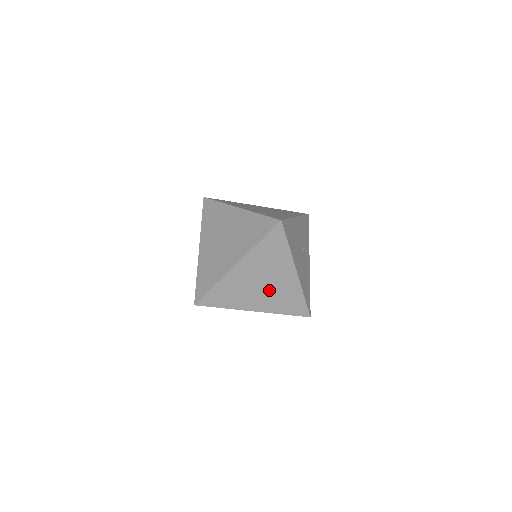
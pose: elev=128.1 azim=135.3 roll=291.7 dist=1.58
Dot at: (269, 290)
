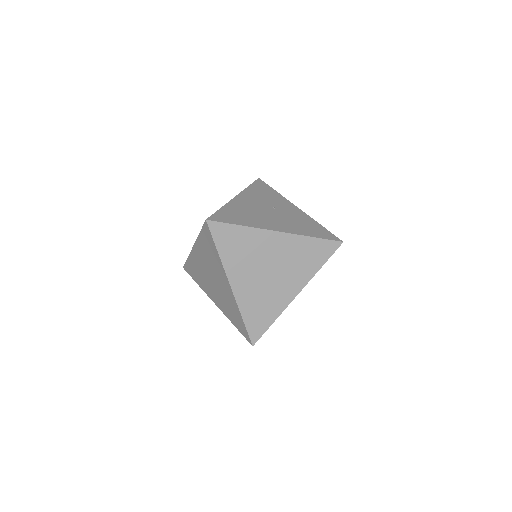
Dot at: (281, 268)
